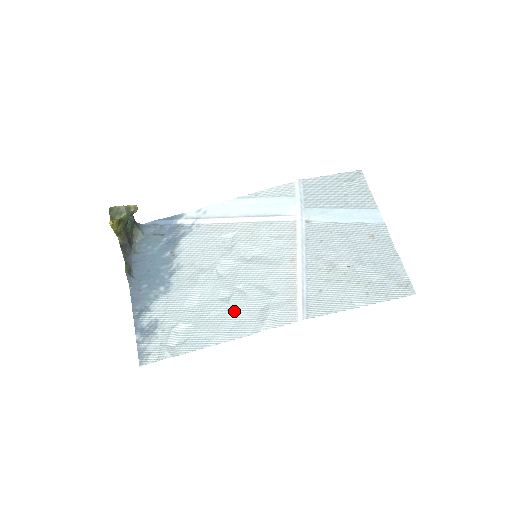
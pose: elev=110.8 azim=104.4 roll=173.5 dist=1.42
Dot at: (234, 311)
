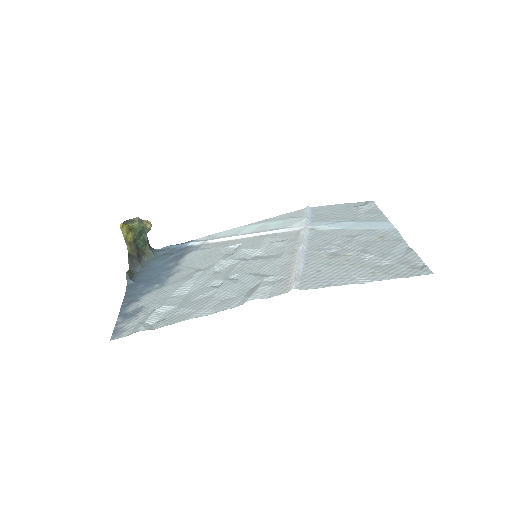
Dot at: (223, 292)
